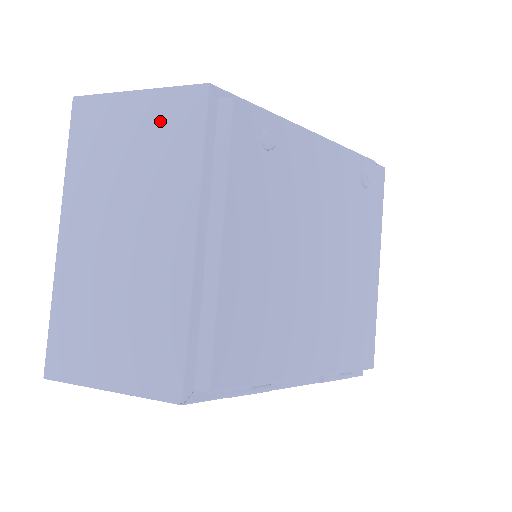
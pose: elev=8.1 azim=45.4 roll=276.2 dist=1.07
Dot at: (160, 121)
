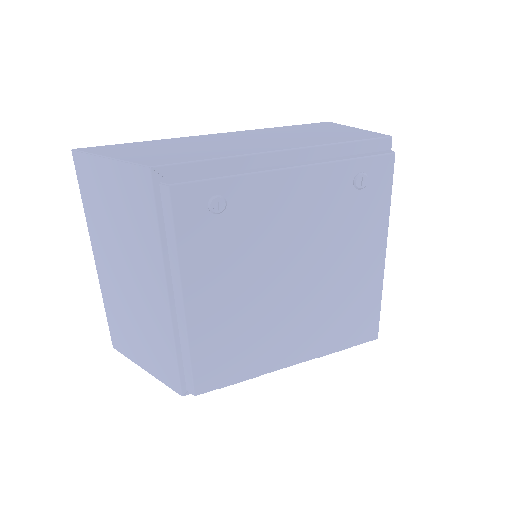
Dot at: (127, 192)
